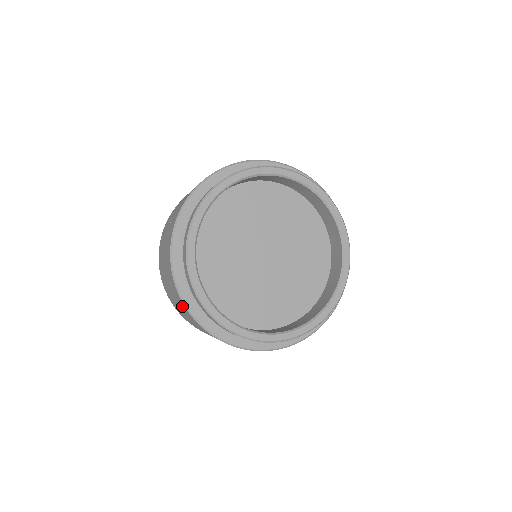
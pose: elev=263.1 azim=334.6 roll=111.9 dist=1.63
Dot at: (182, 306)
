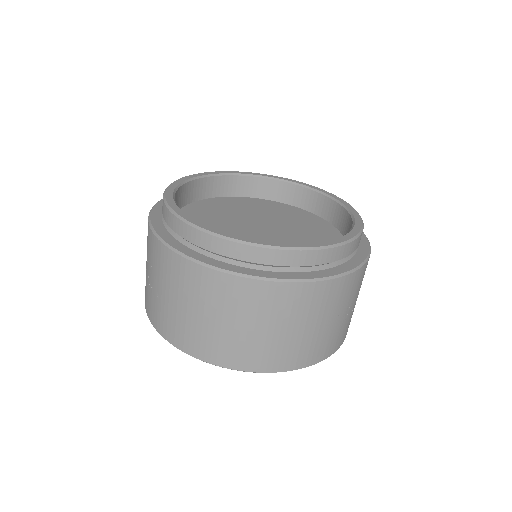
Dot at: (236, 295)
